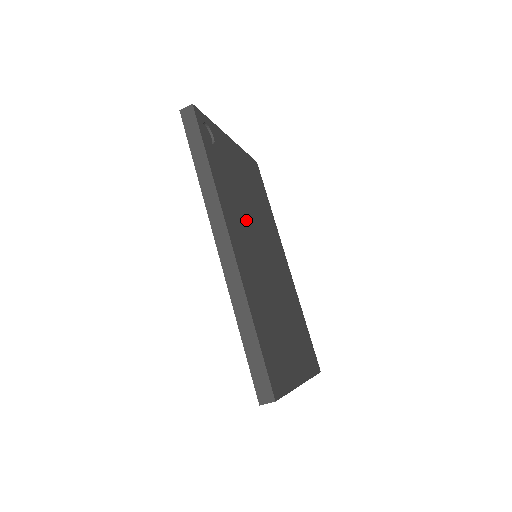
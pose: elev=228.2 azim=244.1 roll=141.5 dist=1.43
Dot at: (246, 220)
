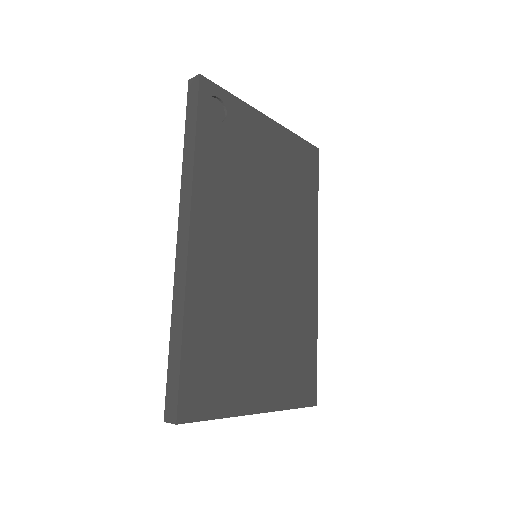
Dot at: (244, 214)
